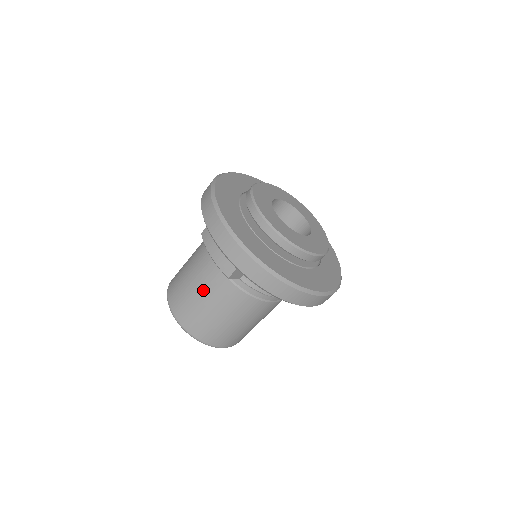
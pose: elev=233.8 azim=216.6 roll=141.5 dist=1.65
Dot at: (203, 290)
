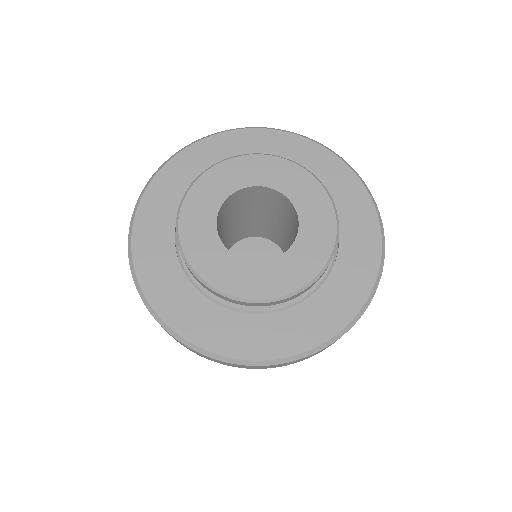
Dot at: occluded
